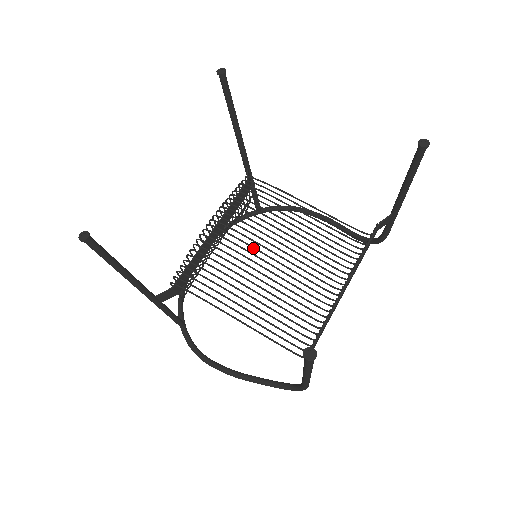
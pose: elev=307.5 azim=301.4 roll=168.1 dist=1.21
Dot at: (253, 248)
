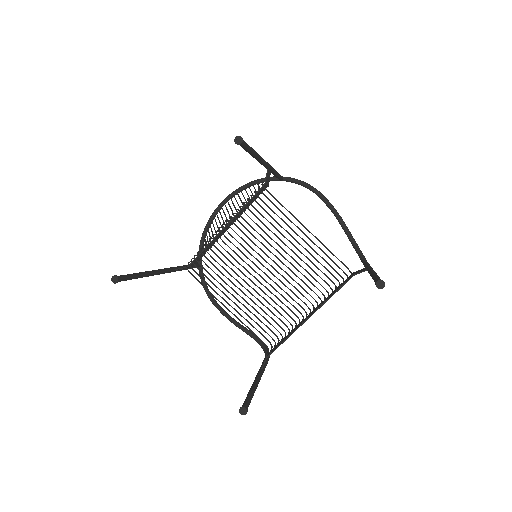
Dot at: (251, 261)
